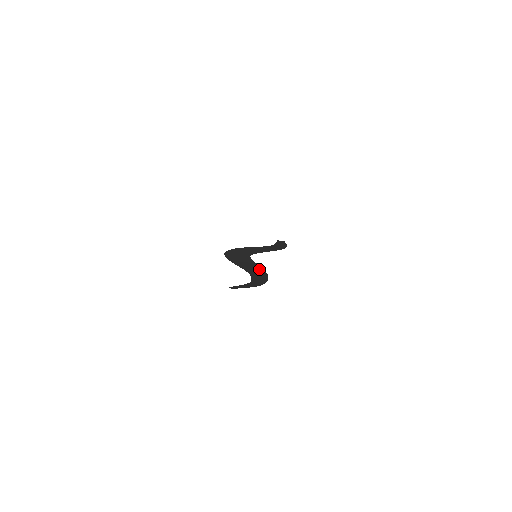
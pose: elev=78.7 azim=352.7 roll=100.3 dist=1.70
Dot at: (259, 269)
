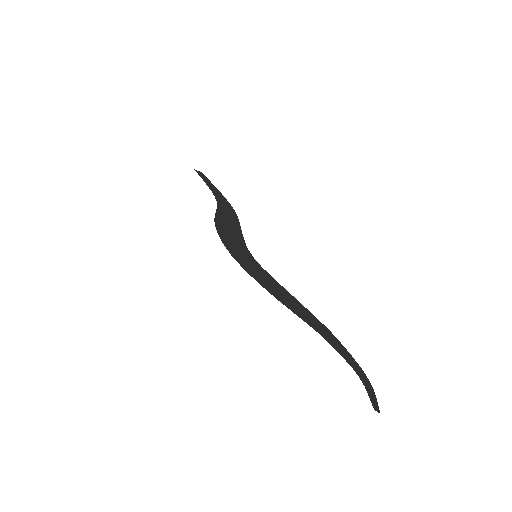
Dot at: (311, 315)
